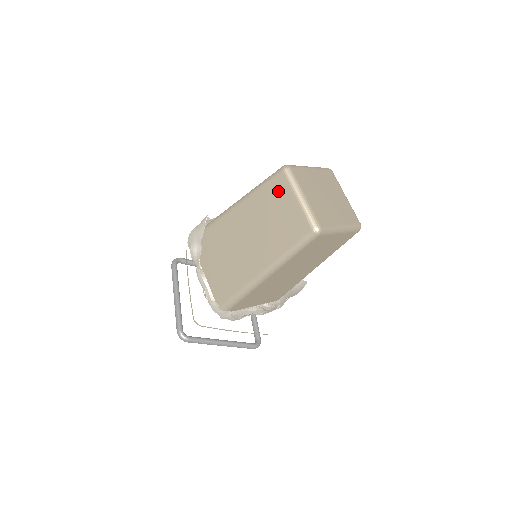
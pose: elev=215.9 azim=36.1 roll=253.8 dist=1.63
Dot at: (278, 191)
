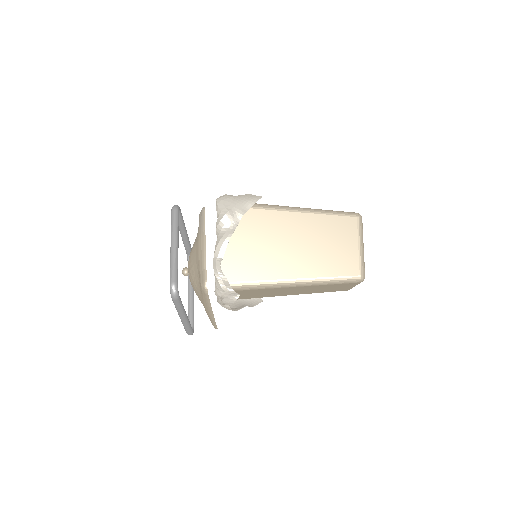
Dot at: (346, 228)
